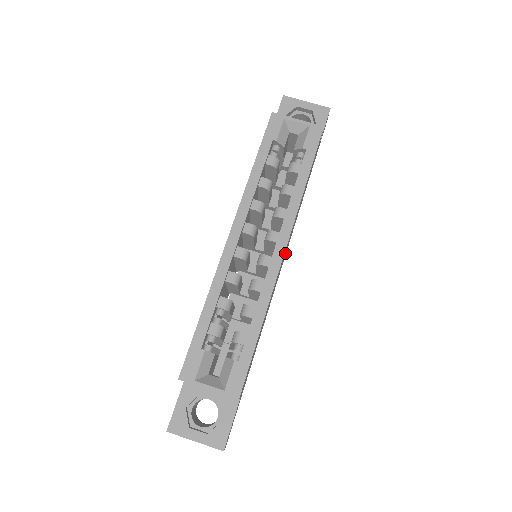
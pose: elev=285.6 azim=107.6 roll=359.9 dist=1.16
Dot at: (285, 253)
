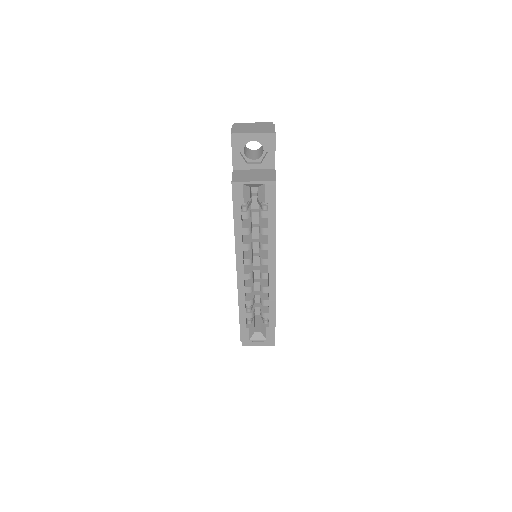
Dot at: occluded
